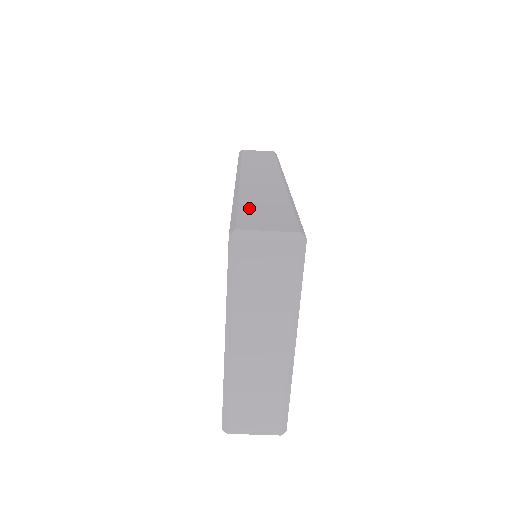
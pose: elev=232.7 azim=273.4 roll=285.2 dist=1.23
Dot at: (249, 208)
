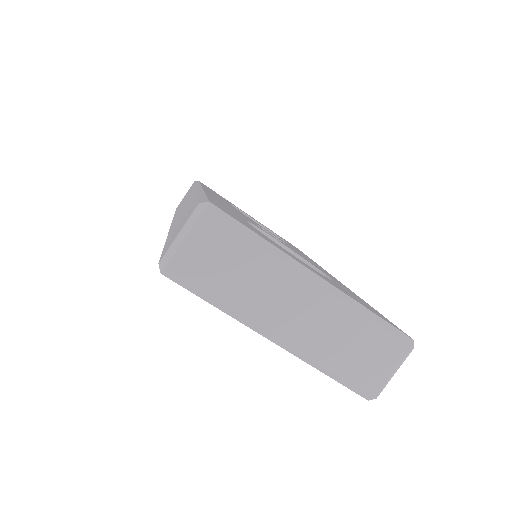
Dot at: (170, 238)
